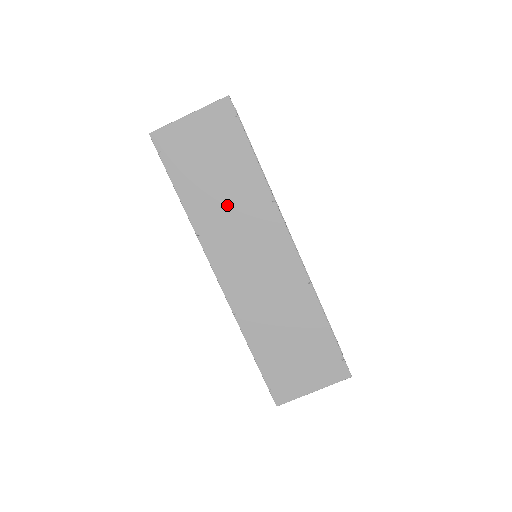
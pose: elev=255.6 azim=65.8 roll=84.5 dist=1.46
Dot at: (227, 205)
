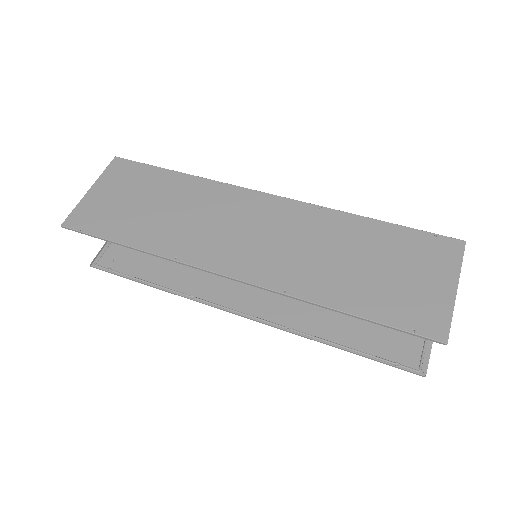
Dot at: (181, 216)
